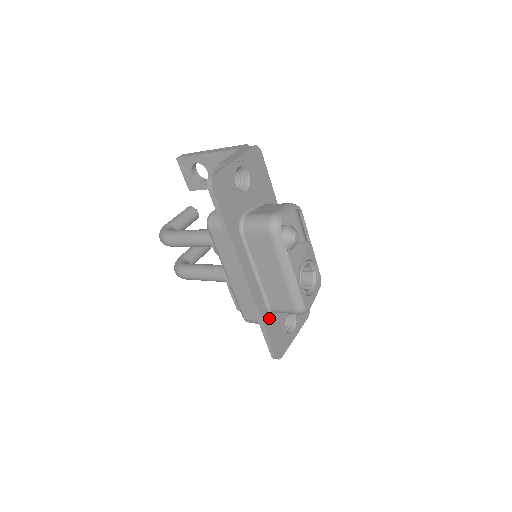
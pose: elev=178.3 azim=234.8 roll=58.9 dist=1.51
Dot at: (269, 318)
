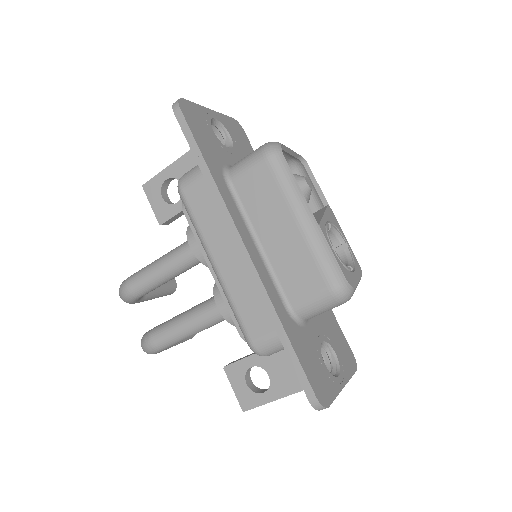
Dot at: (291, 325)
